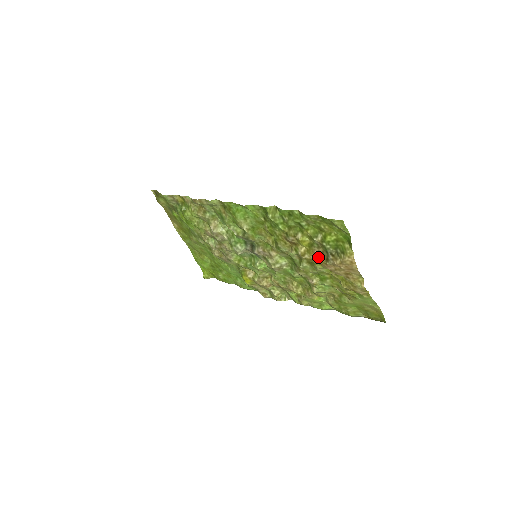
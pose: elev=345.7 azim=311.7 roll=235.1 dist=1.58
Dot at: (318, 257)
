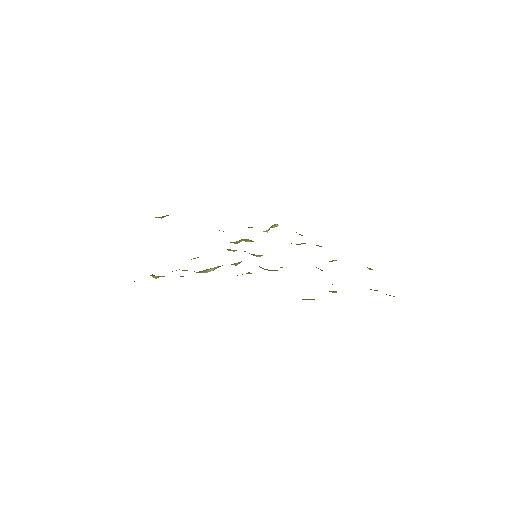
Dot at: occluded
